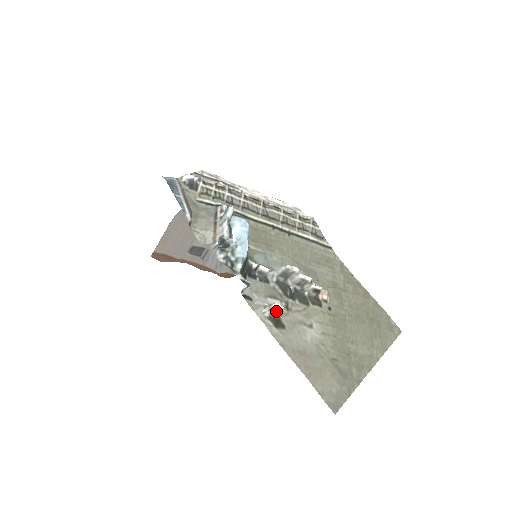
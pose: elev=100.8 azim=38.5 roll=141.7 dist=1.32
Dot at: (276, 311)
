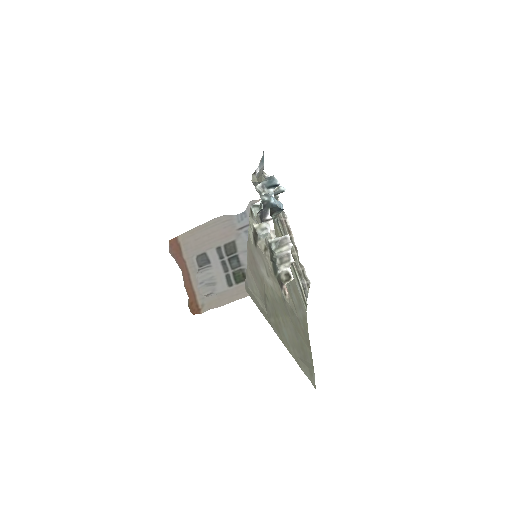
Dot at: (263, 229)
